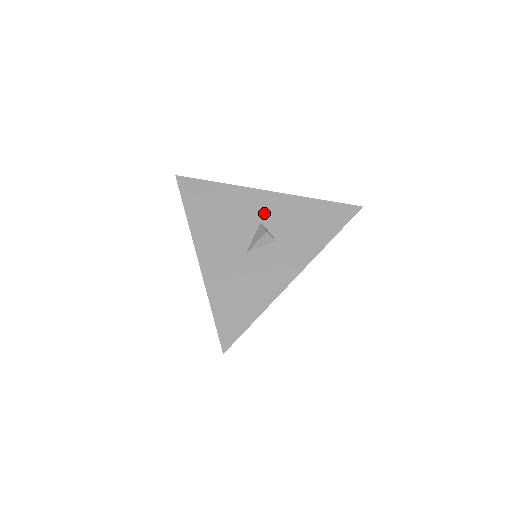
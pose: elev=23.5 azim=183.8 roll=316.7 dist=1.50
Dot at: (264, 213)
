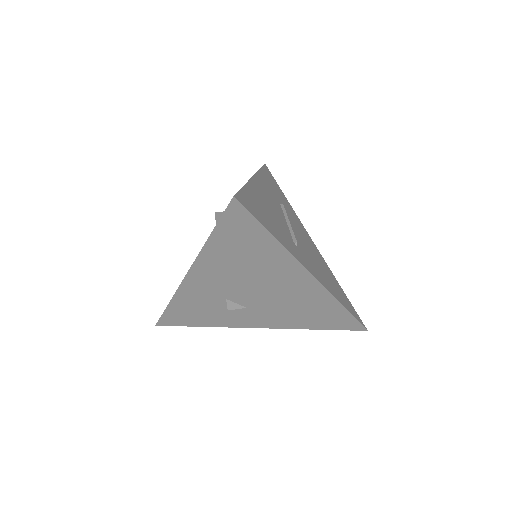
Dot at: occluded
